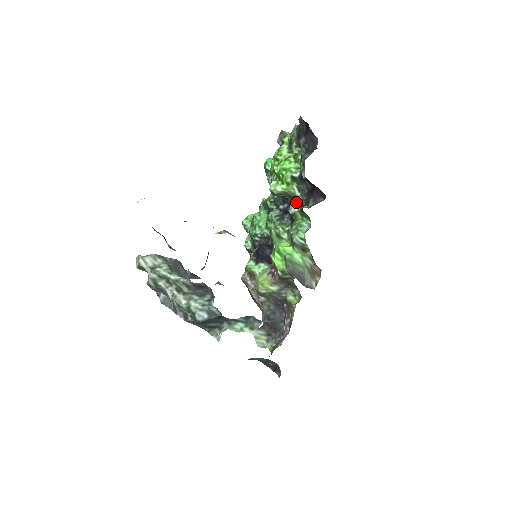
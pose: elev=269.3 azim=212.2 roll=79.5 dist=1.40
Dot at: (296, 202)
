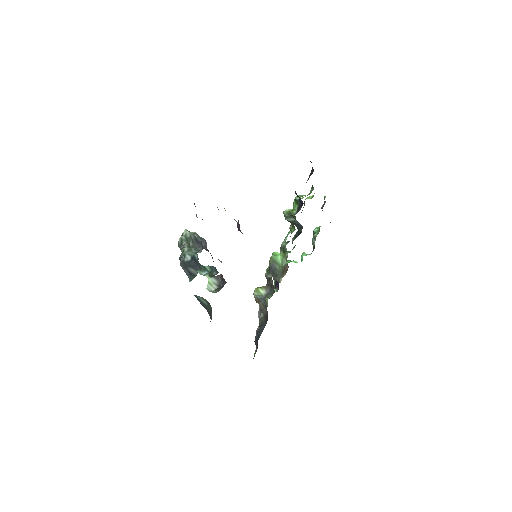
Dot at: occluded
